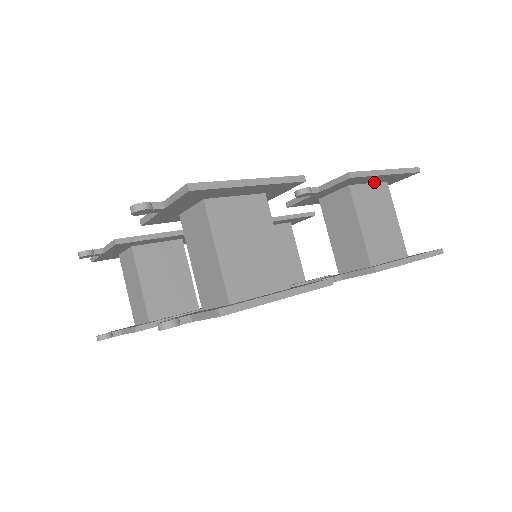
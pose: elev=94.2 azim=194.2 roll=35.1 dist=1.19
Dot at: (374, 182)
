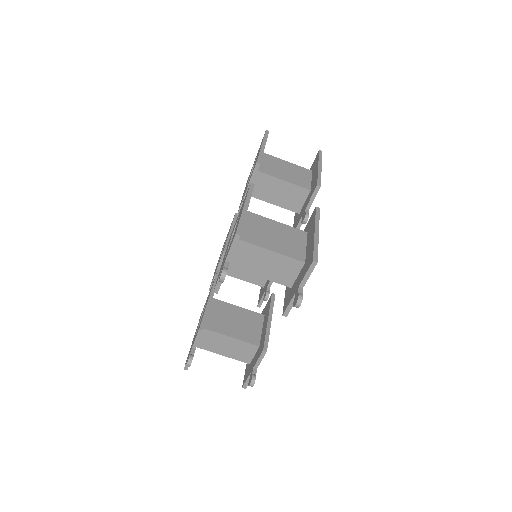
Dot at: occluded
